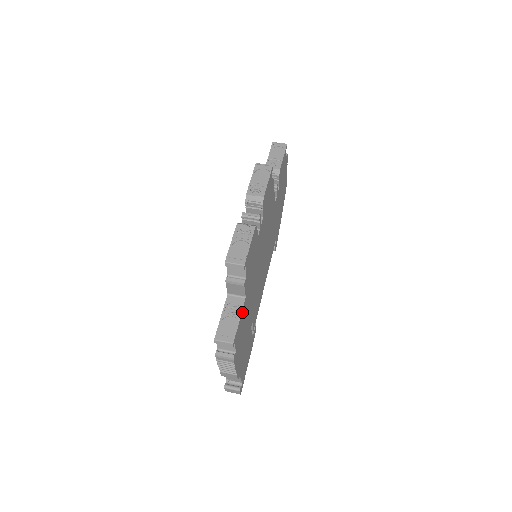
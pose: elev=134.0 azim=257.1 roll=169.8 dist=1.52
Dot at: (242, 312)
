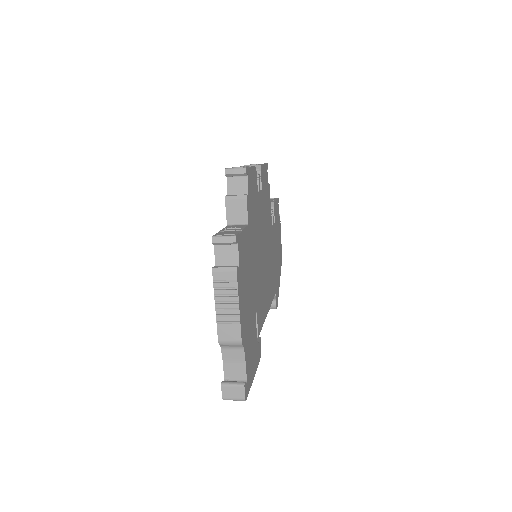
Dot at: (245, 233)
